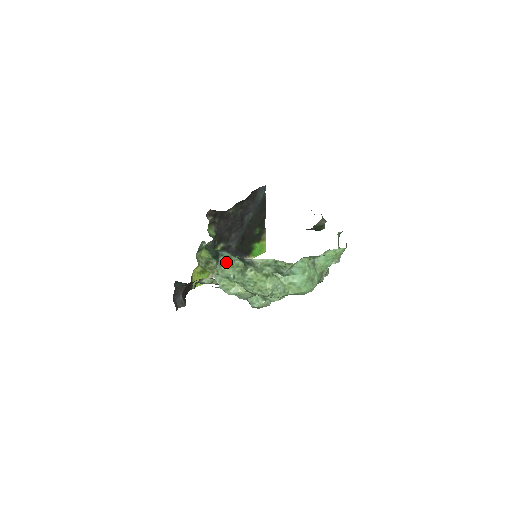
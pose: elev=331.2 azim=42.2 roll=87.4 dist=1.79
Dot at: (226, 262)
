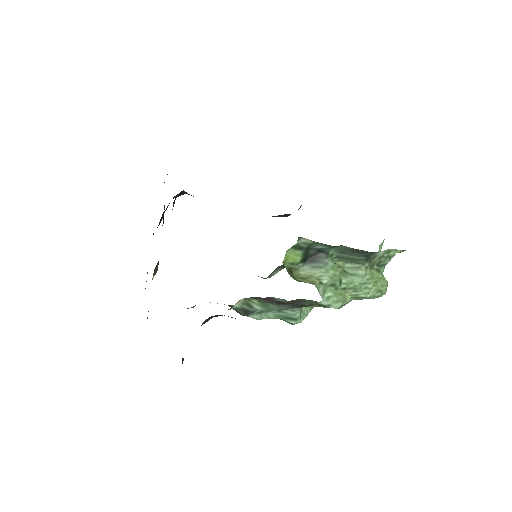
Dot at: (334, 263)
